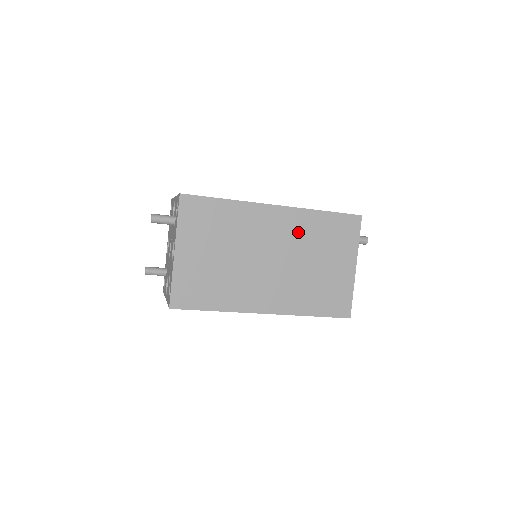
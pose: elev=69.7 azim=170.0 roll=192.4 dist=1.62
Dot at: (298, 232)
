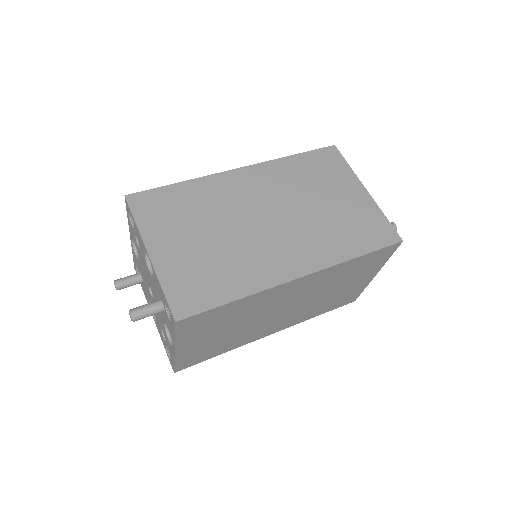
Dot at: (322, 282)
